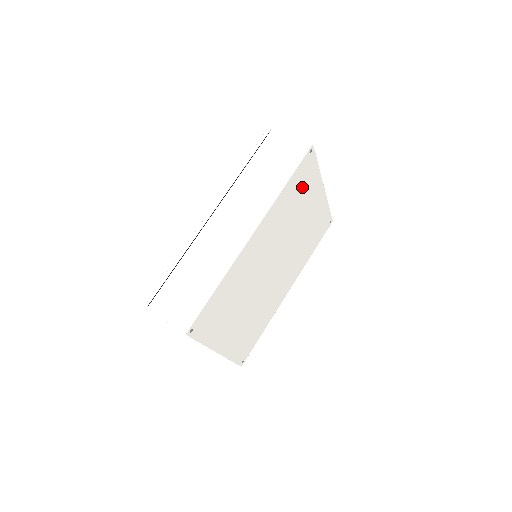
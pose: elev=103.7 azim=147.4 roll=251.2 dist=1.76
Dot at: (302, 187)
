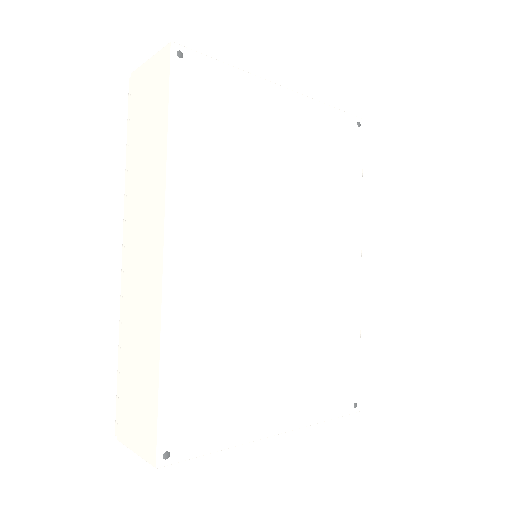
Dot at: (222, 117)
